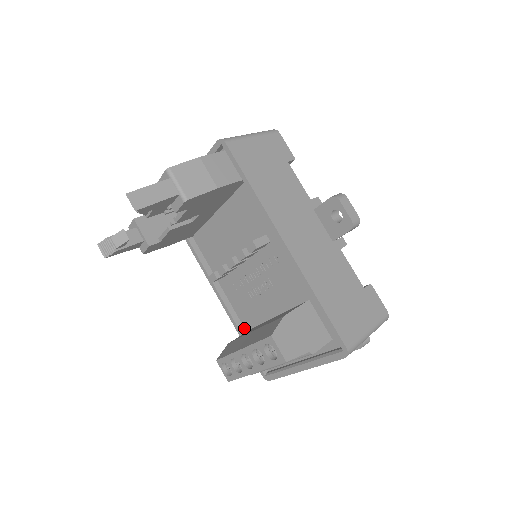
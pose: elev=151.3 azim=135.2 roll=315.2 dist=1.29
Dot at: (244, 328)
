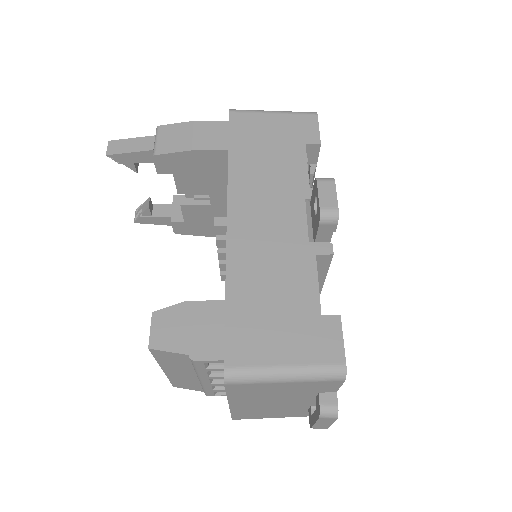
Dot at: occluded
